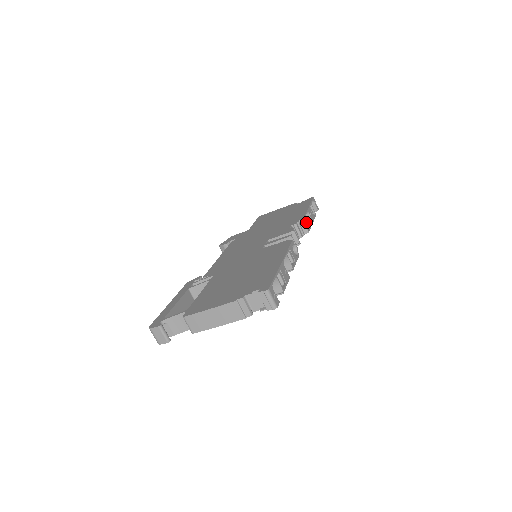
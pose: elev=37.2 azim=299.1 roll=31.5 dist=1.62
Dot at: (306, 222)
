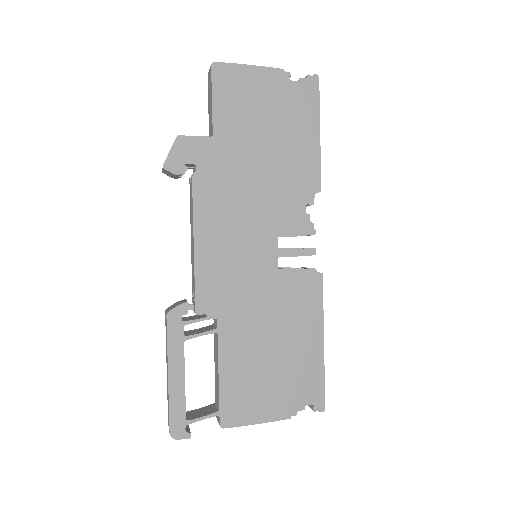
Dot at: occluded
